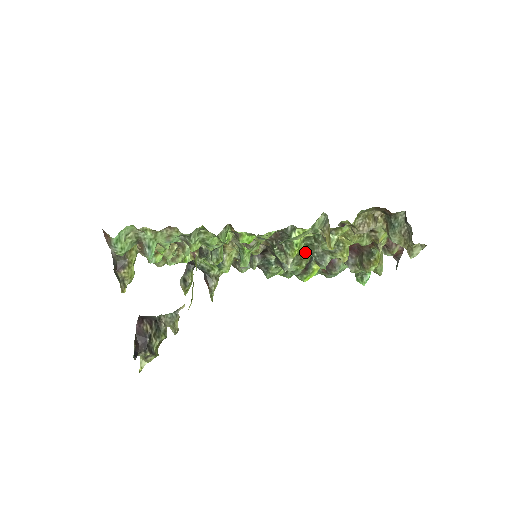
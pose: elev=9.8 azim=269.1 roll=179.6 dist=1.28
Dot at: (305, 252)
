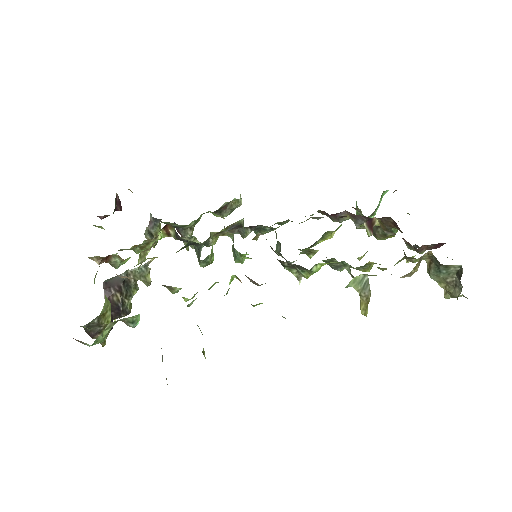
Dot at: occluded
